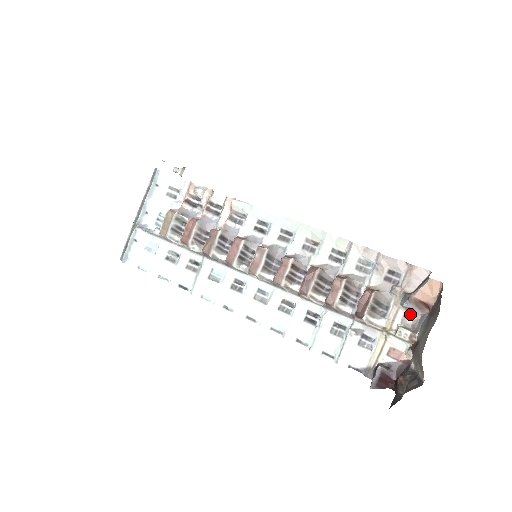
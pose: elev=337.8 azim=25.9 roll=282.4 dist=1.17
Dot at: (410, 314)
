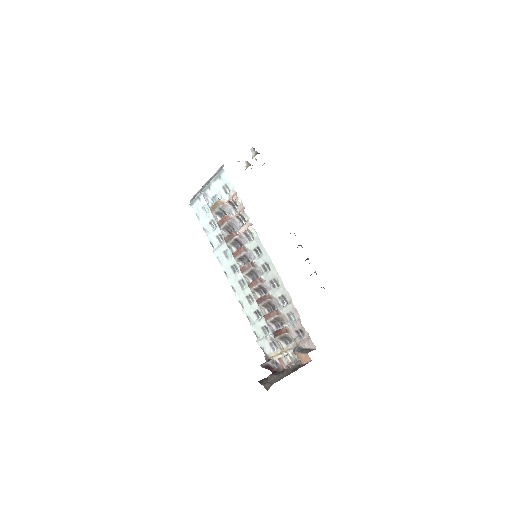
Dot at: occluded
